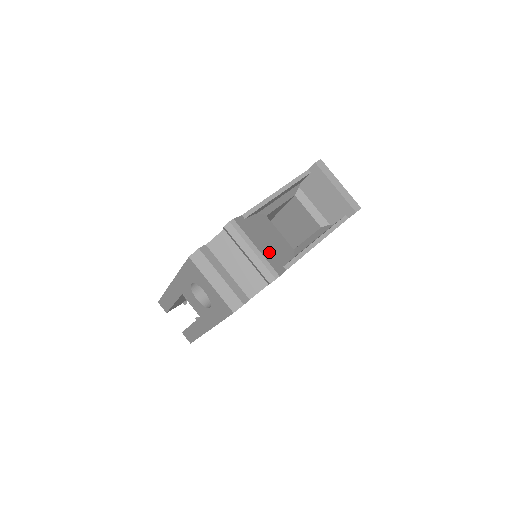
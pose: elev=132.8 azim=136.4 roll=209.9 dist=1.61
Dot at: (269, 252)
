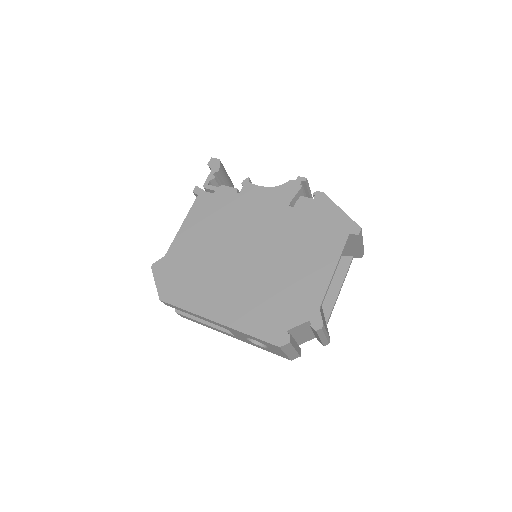
Dot at: (325, 323)
